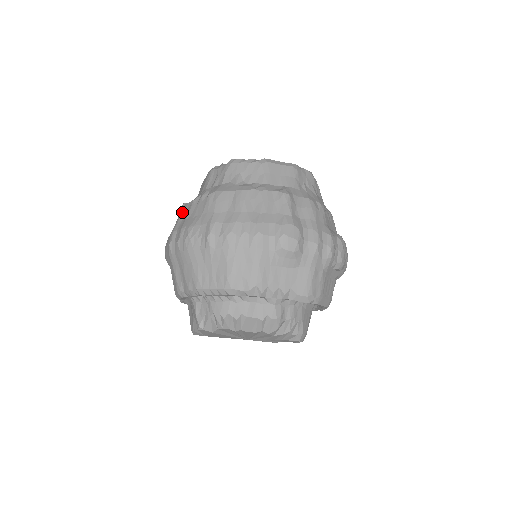
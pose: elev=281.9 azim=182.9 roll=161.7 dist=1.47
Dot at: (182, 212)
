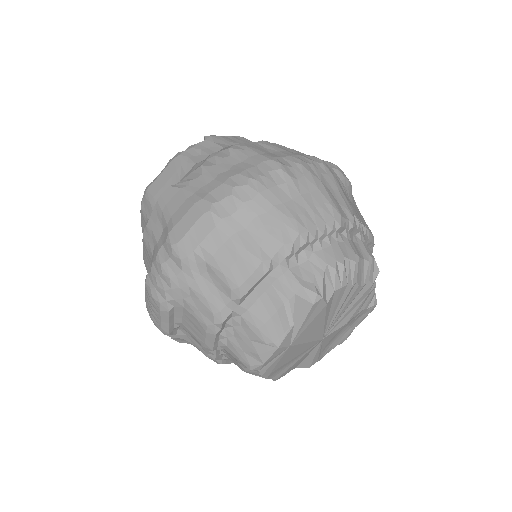
Dot at: (187, 185)
